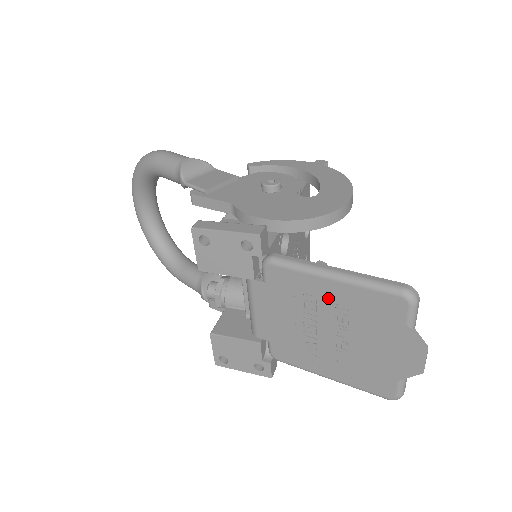
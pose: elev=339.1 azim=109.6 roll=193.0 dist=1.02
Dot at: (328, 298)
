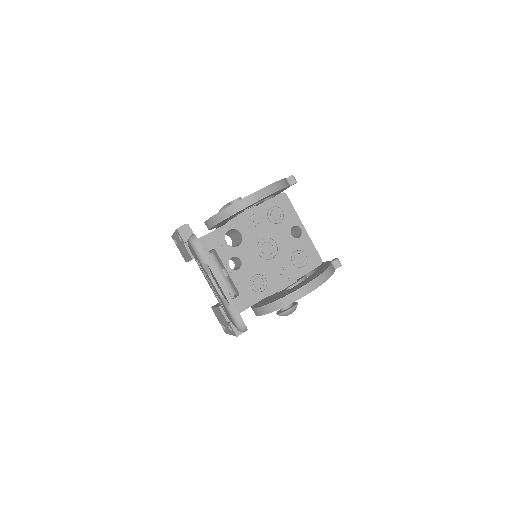
Dot at: occluded
